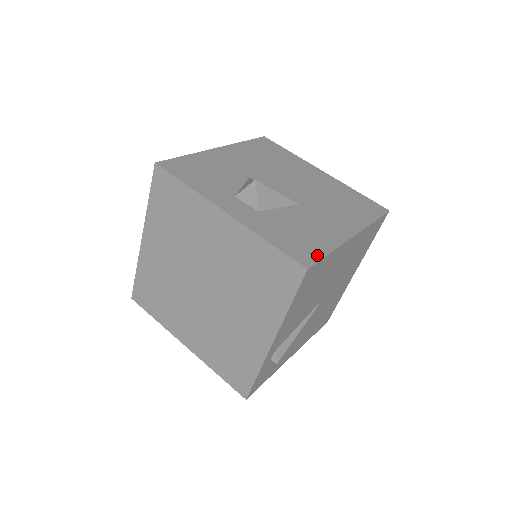
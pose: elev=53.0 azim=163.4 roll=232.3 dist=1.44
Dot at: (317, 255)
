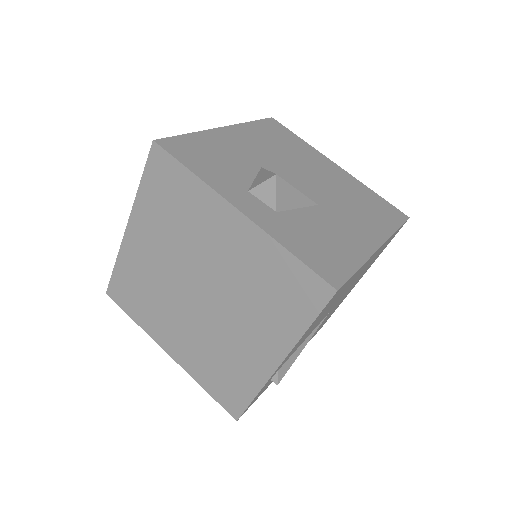
Dot at: (345, 272)
